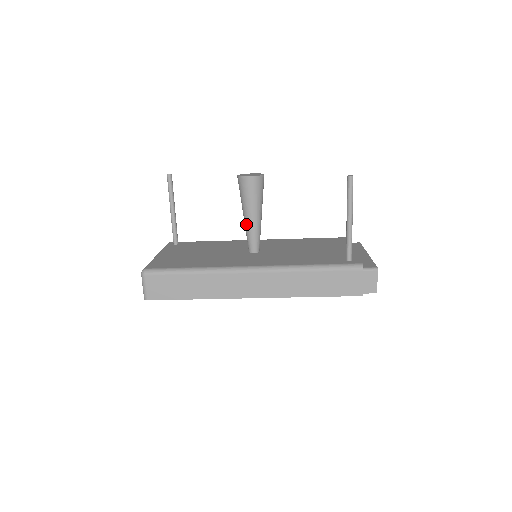
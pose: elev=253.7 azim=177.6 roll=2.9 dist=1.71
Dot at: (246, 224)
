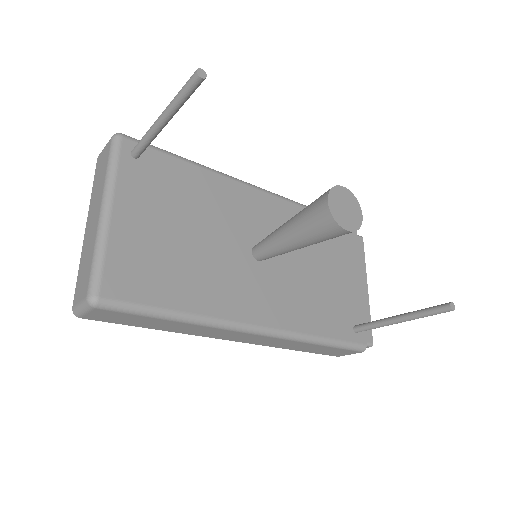
Dot at: (280, 244)
